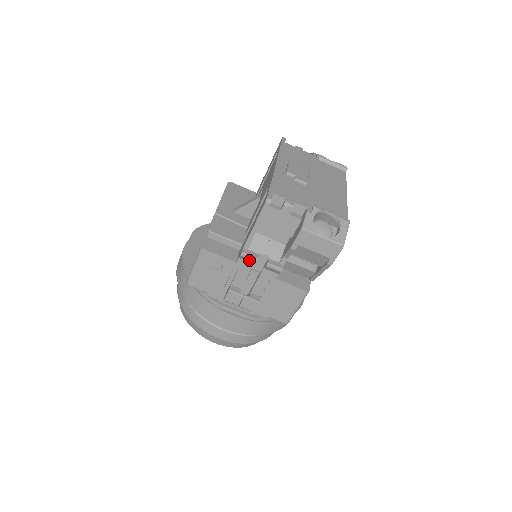
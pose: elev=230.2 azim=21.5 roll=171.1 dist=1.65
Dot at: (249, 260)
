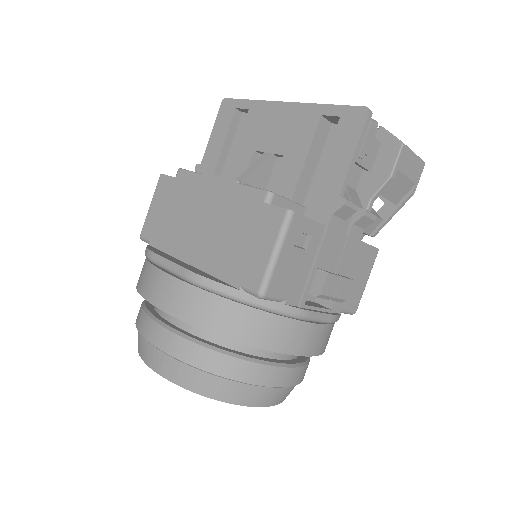
Dot at: (347, 212)
